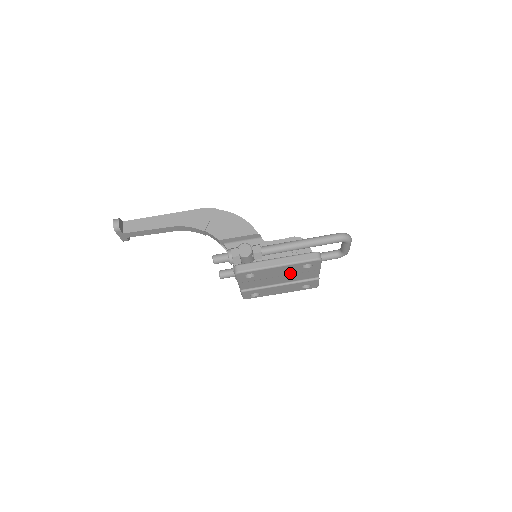
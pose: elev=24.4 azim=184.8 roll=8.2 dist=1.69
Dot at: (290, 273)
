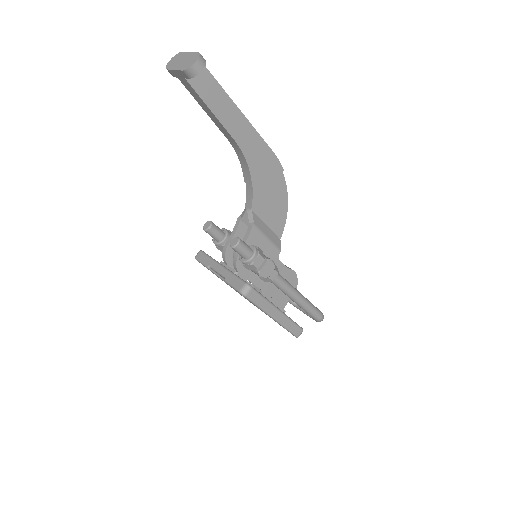
Dot at: occluded
